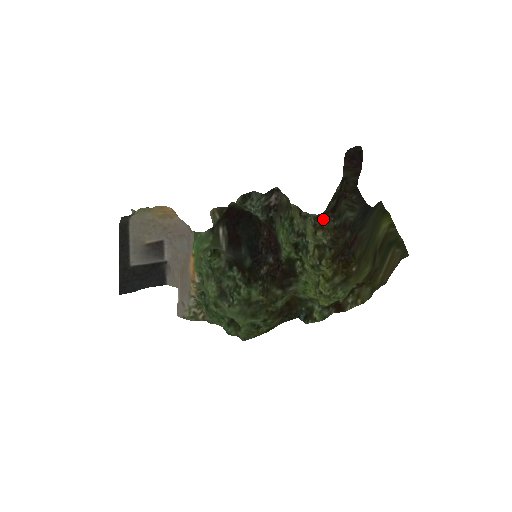
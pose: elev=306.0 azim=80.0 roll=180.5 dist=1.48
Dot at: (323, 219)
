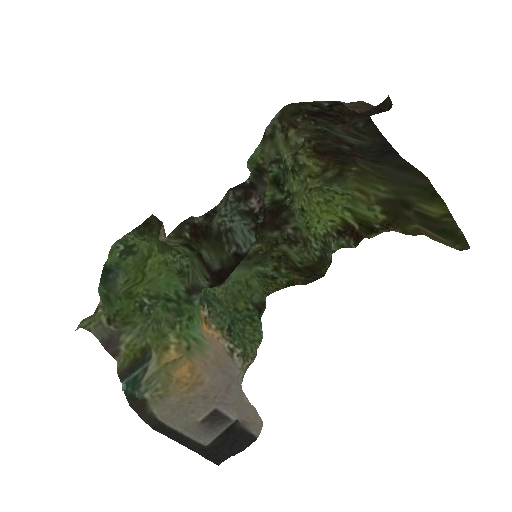
Dot at: (294, 119)
